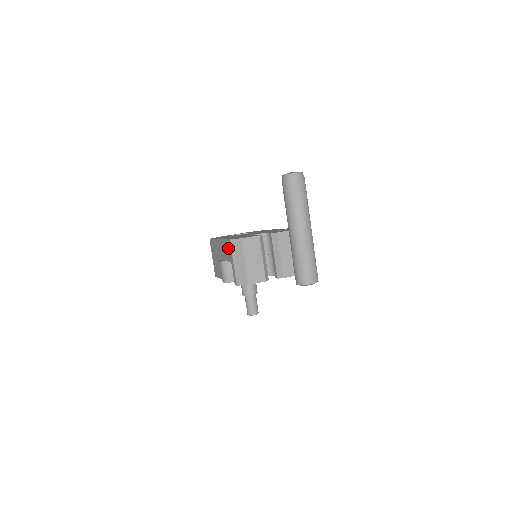
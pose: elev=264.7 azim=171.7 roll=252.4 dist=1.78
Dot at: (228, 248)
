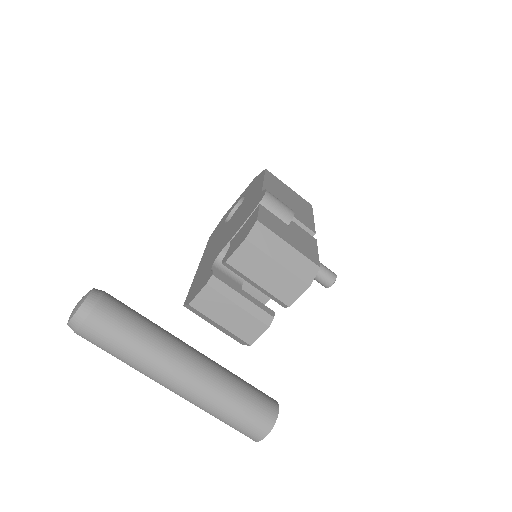
Dot at: occluded
